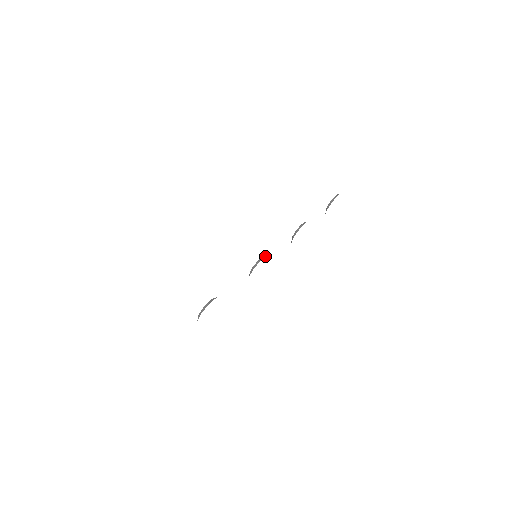
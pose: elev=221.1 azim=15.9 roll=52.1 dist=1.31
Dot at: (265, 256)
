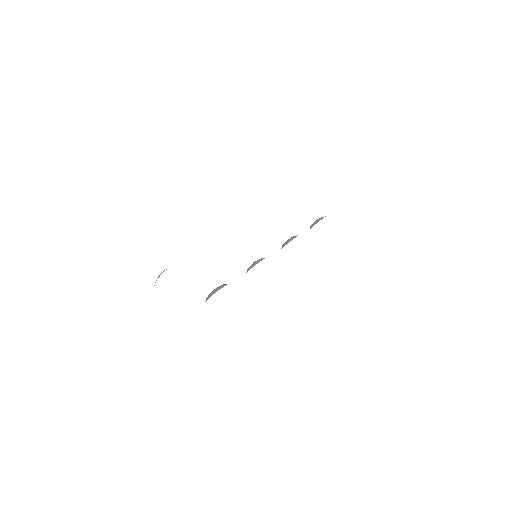
Dot at: (264, 258)
